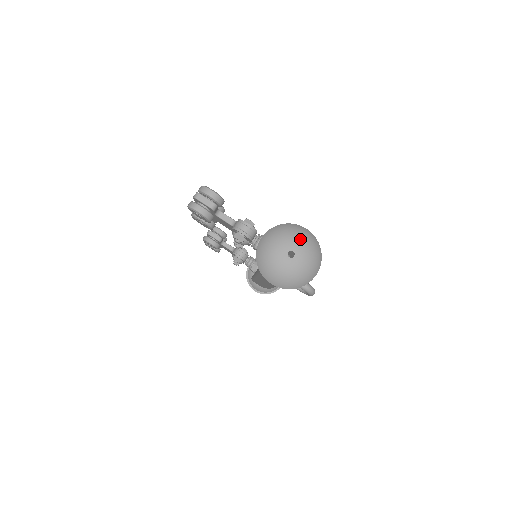
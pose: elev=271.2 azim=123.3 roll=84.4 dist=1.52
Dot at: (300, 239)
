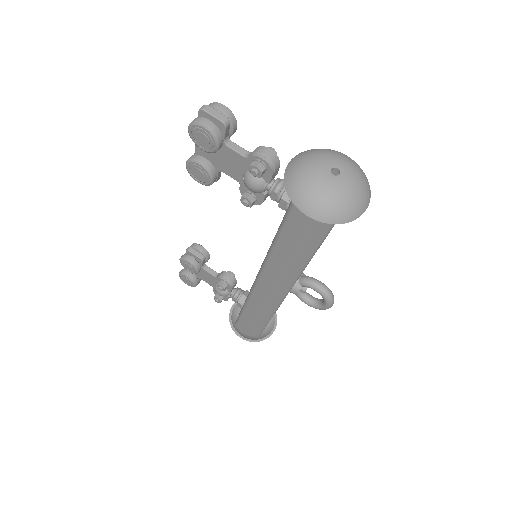
Dot at: (344, 158)
